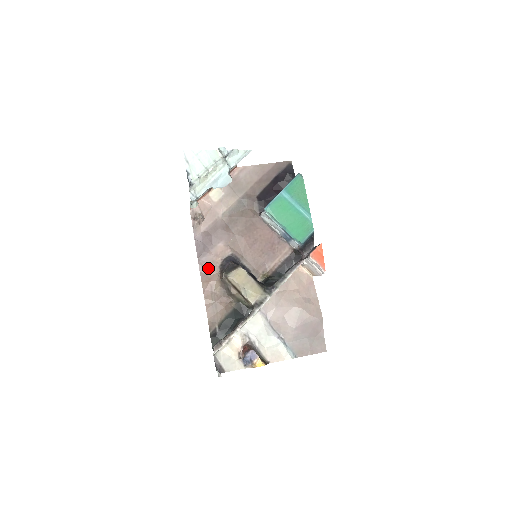
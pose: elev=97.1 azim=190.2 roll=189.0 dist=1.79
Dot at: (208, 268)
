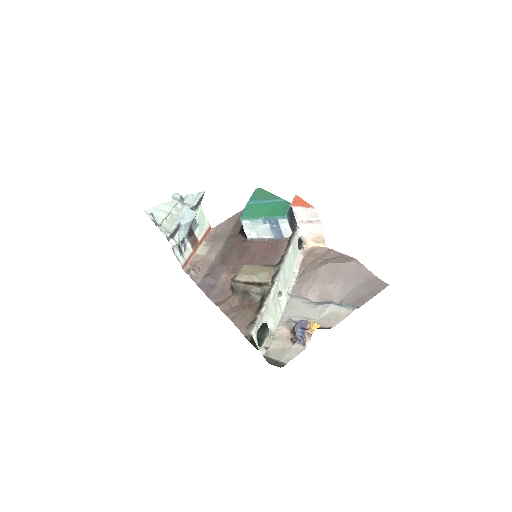
Dot at: (220, 296)
